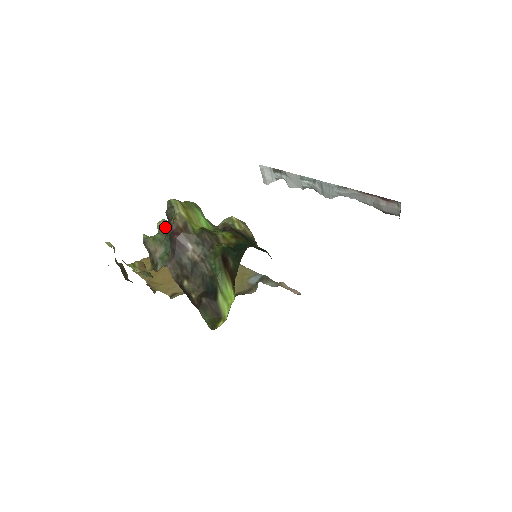
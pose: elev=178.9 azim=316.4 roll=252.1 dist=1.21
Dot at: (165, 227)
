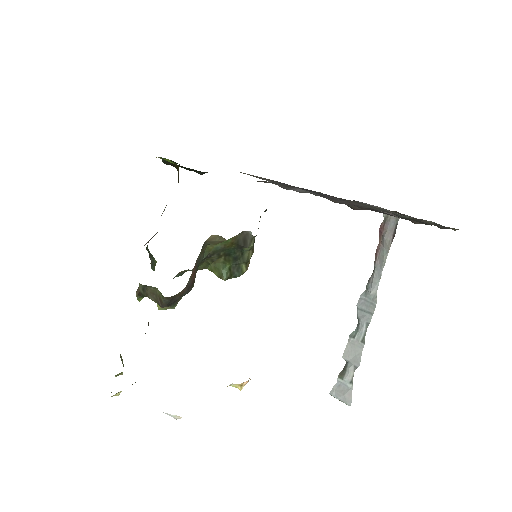
Dot at: occluded
